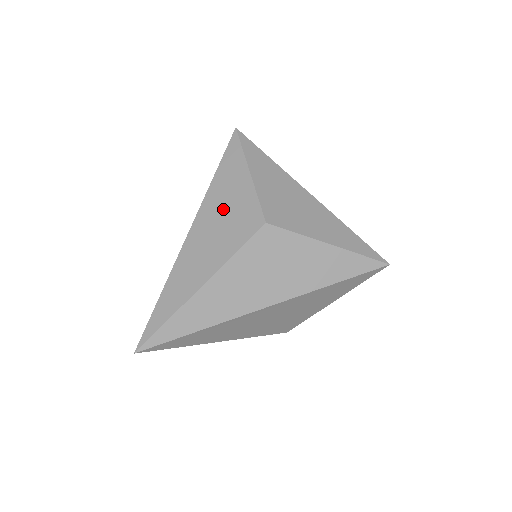
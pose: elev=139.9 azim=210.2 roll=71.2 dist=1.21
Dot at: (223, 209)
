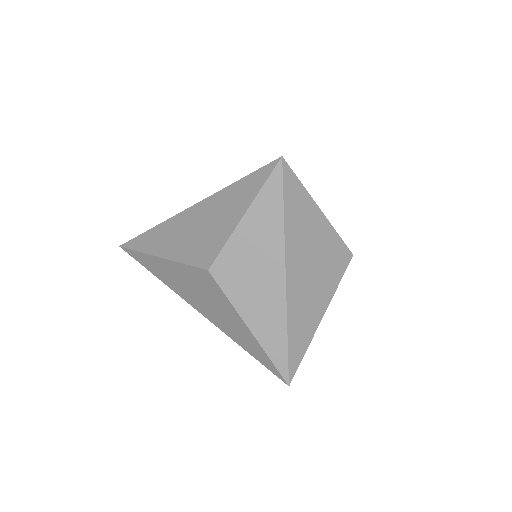
Dot at: (209, 221)
